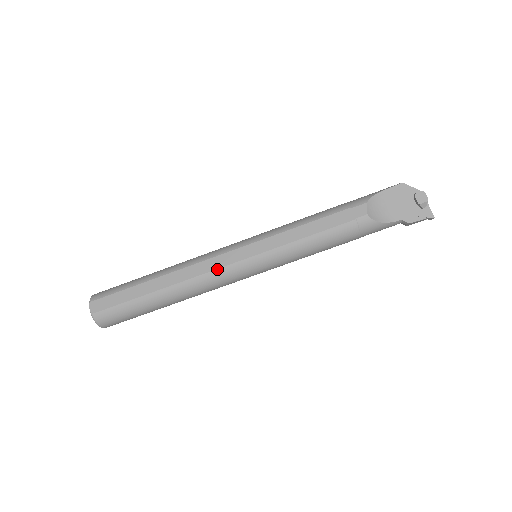
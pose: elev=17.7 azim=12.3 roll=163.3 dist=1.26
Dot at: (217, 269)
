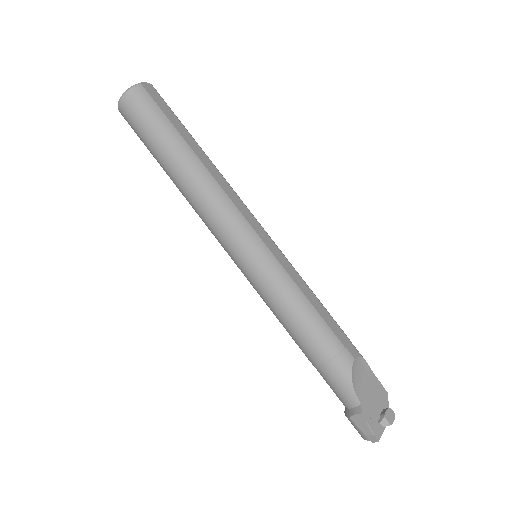
Dot at: (238, 209)
